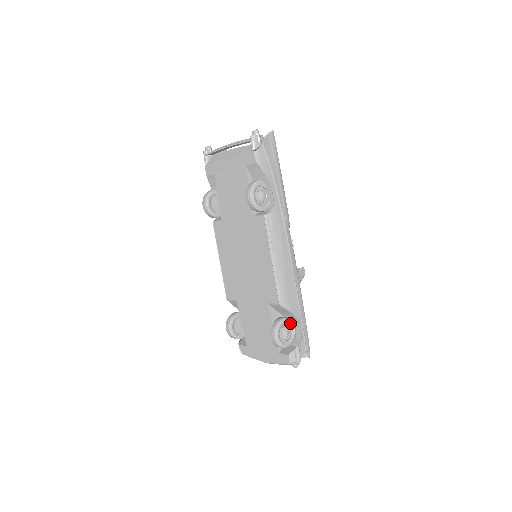
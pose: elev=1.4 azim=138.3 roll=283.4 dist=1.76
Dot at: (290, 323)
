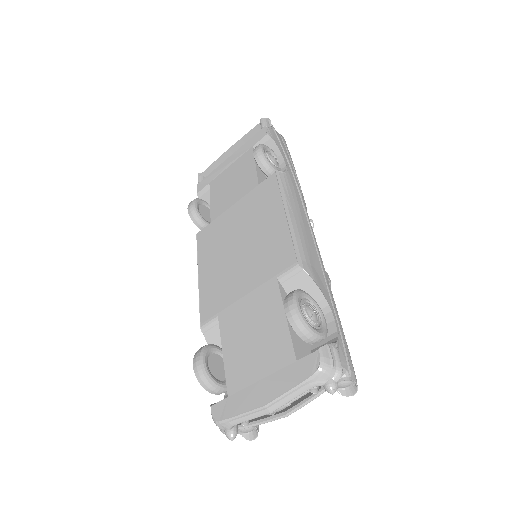
Dot at: (316, 306)
